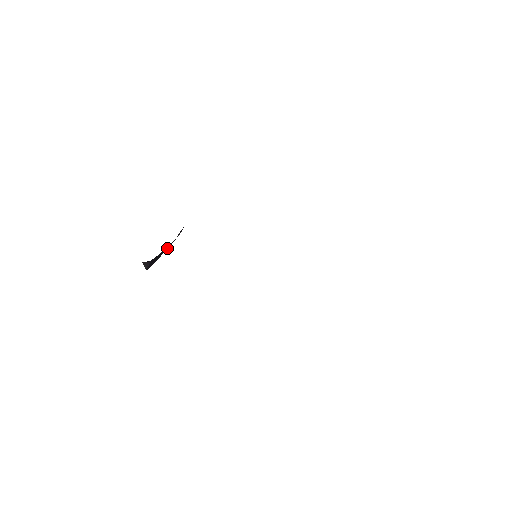
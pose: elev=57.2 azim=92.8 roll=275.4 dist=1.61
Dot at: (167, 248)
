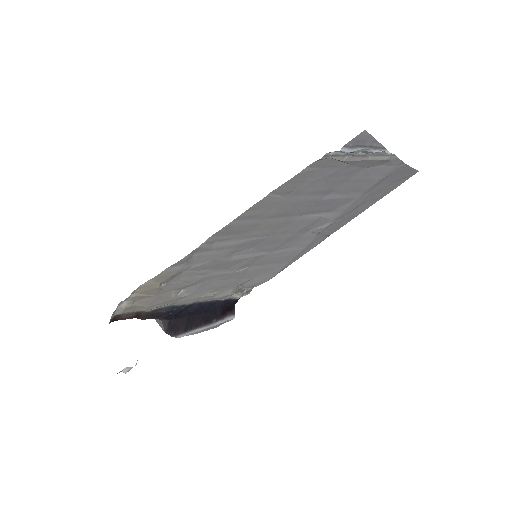
Dot at: (205, 321)
